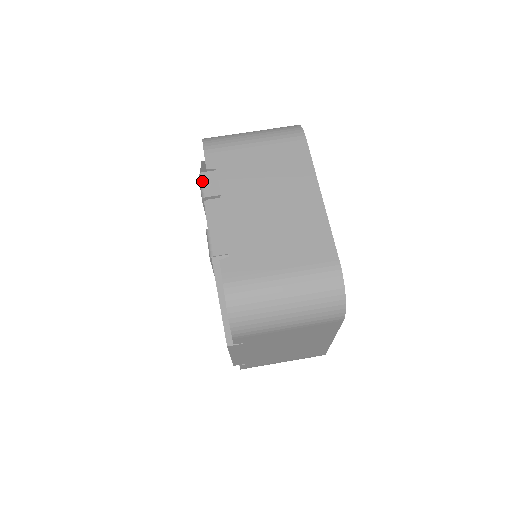
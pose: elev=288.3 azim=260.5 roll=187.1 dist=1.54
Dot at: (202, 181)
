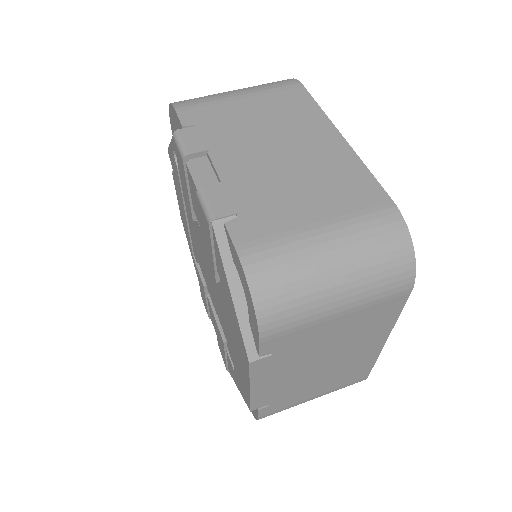
Dot at: (179, 138)
